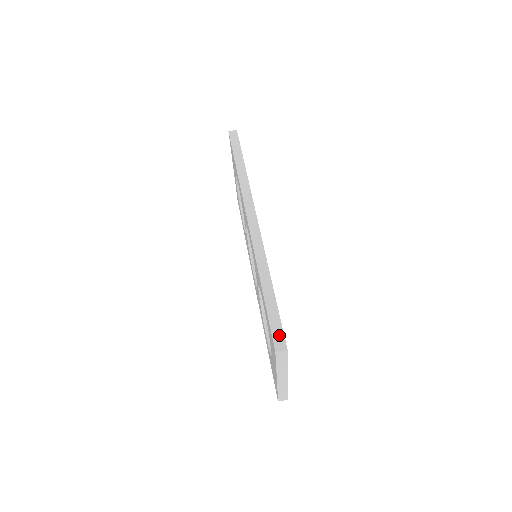
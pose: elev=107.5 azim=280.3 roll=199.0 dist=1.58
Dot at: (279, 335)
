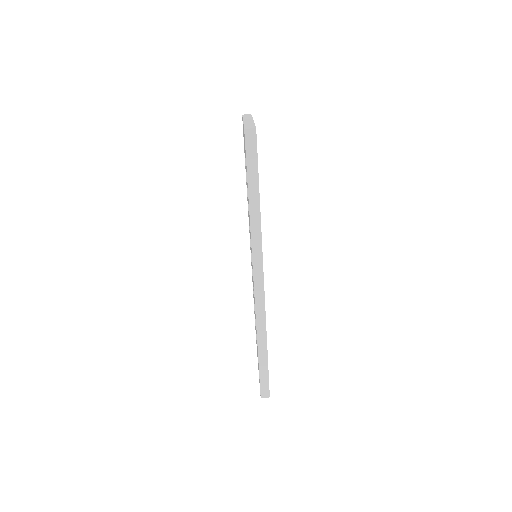
Dot at: (265, 388)
